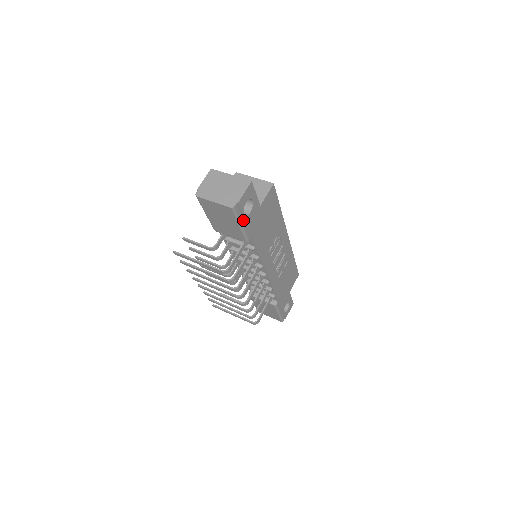
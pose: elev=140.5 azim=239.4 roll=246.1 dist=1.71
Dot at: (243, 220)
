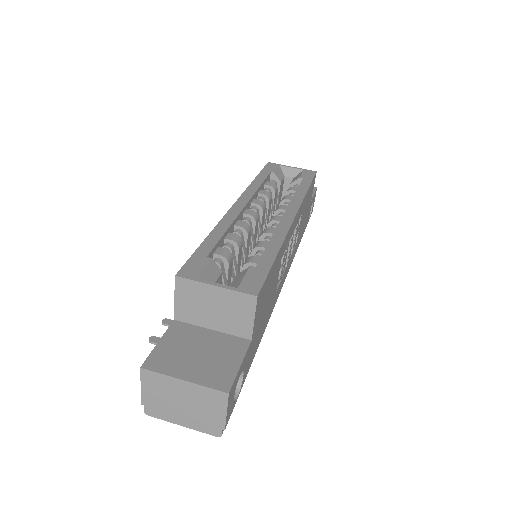
Dot at: (238, 390)
